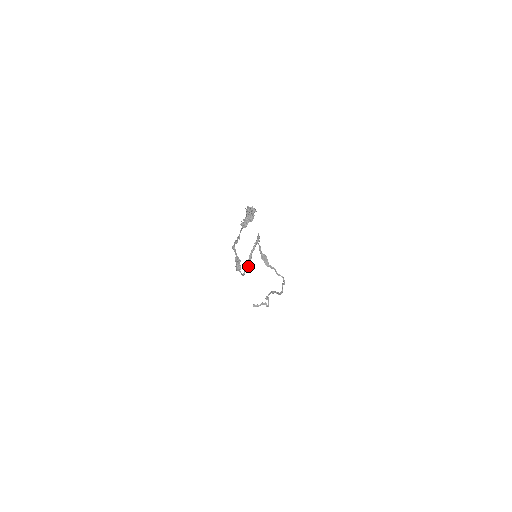
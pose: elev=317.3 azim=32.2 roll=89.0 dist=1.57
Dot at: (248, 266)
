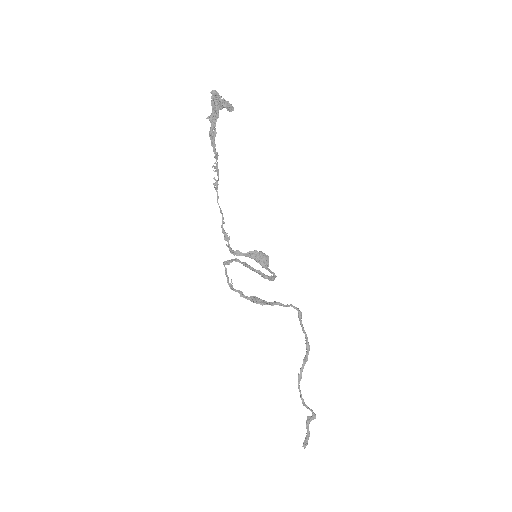
Dot at: (264, 275)
